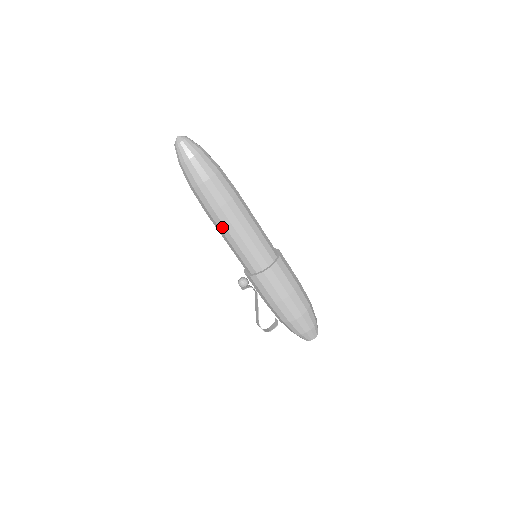
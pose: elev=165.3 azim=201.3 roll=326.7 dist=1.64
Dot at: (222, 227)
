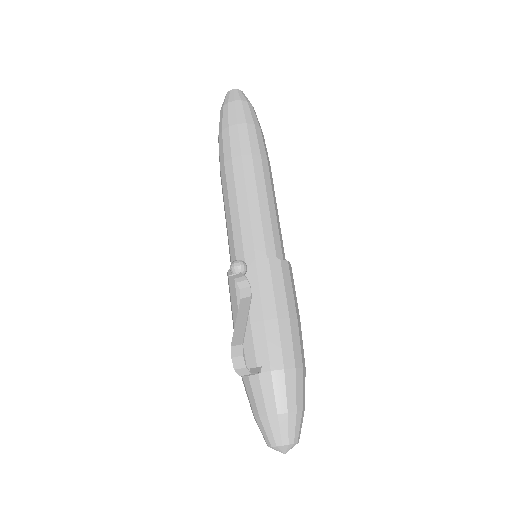
Dot at: (250, 178)
